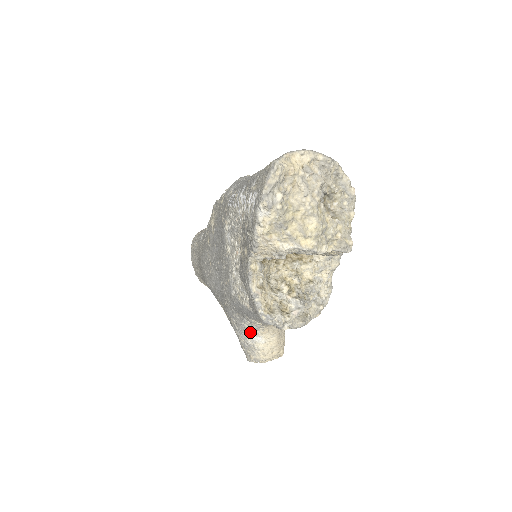
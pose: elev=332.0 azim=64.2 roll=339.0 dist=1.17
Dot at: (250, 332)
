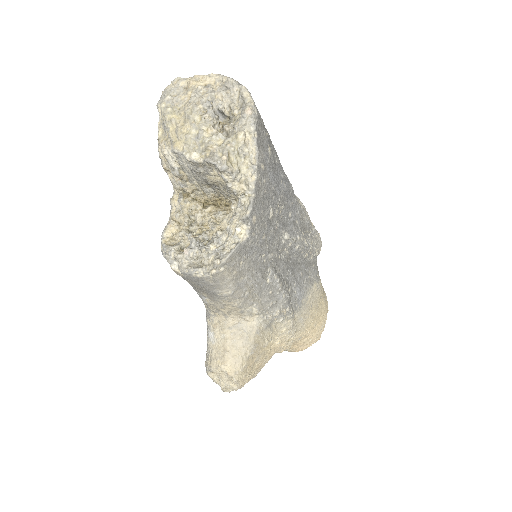
Dot at: (207, 323)
